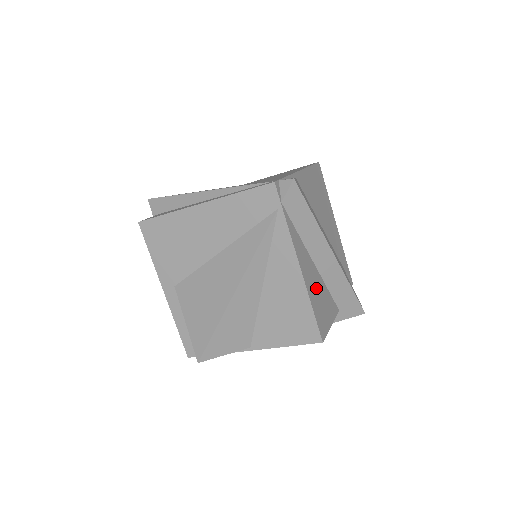
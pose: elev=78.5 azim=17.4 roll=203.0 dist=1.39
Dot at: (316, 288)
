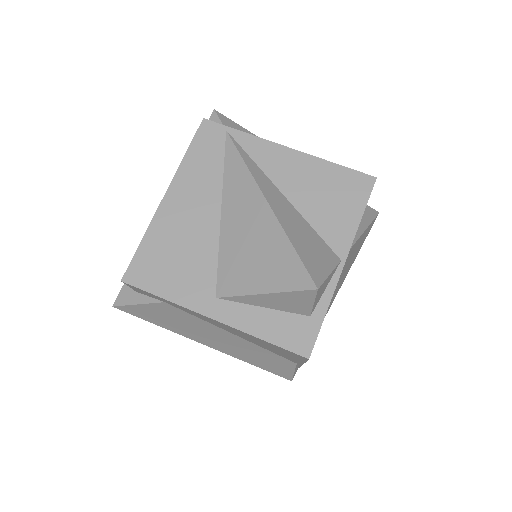
Dot at: occluded
